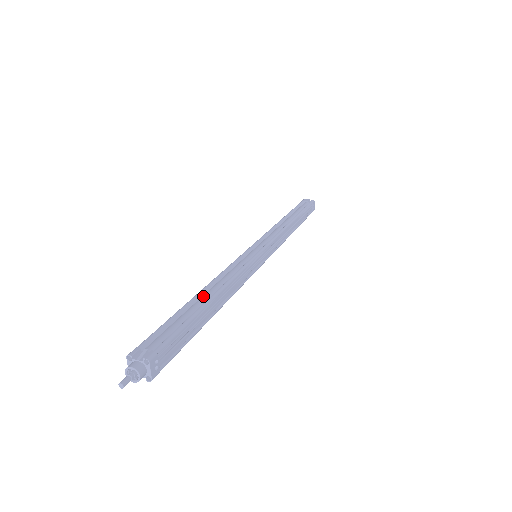
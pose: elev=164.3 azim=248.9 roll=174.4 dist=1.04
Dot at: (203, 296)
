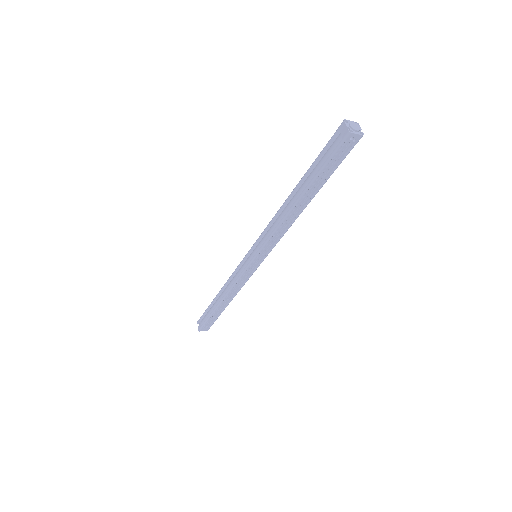
Dot at: (219, 297)
